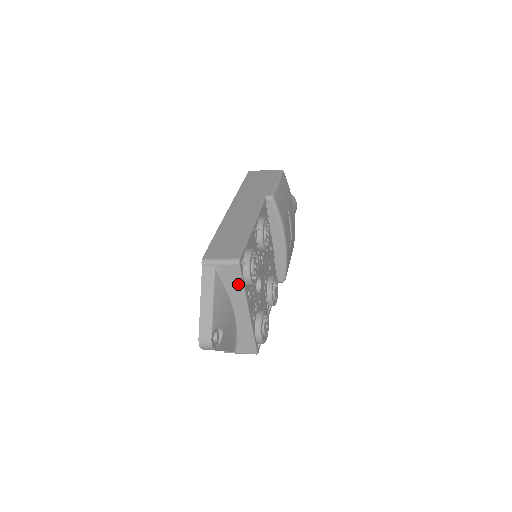
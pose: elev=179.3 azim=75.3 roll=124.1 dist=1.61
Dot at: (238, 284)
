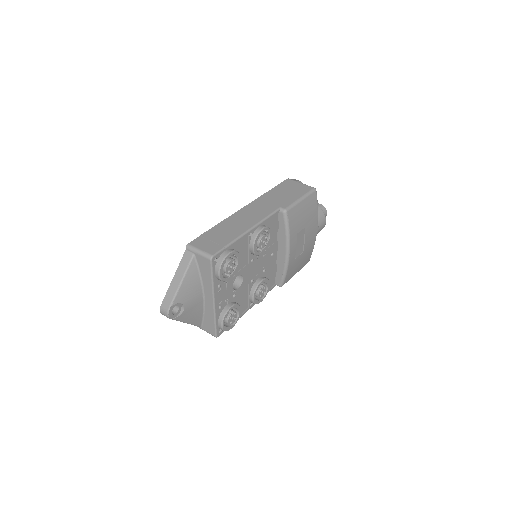
Dot at: (209, 275)
